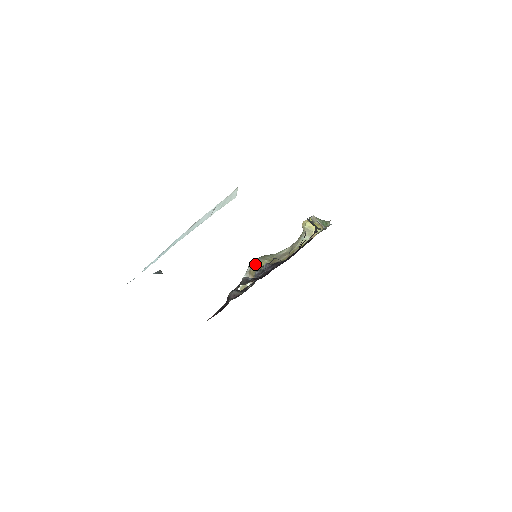
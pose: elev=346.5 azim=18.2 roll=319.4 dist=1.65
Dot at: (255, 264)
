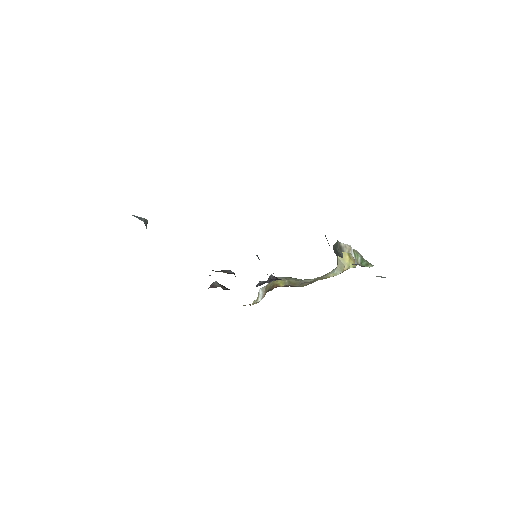
Dot at: occluded
